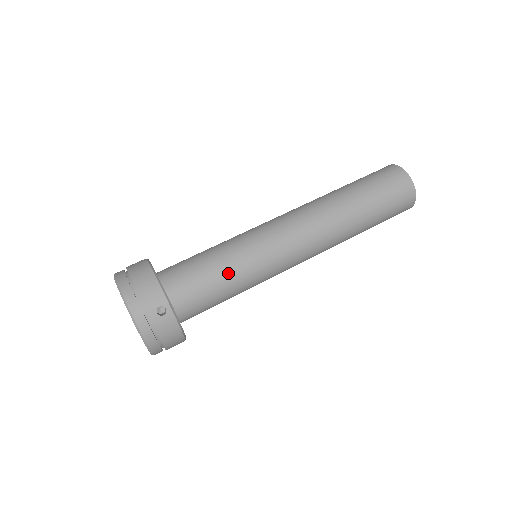
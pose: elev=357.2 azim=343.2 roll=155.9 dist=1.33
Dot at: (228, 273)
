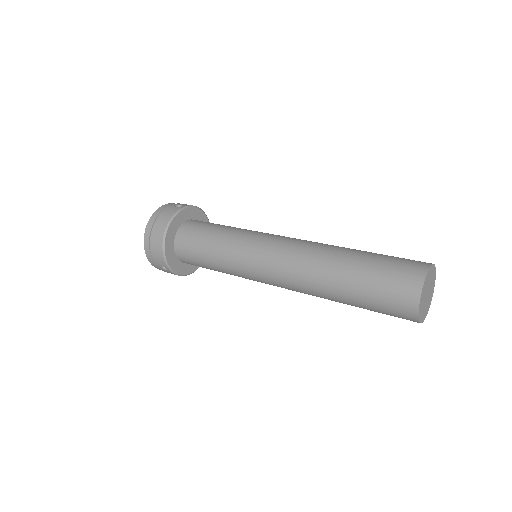
Dot at: (216, 267)
